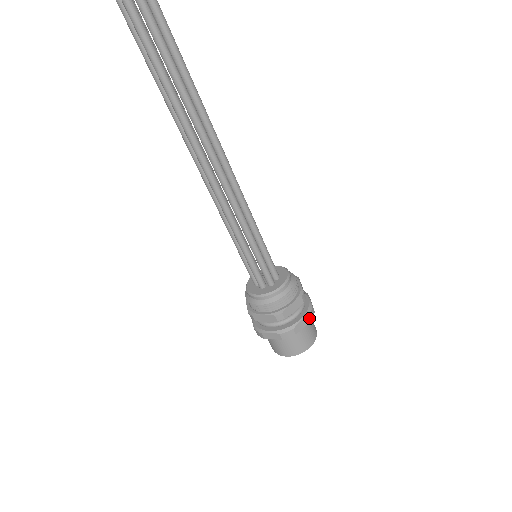
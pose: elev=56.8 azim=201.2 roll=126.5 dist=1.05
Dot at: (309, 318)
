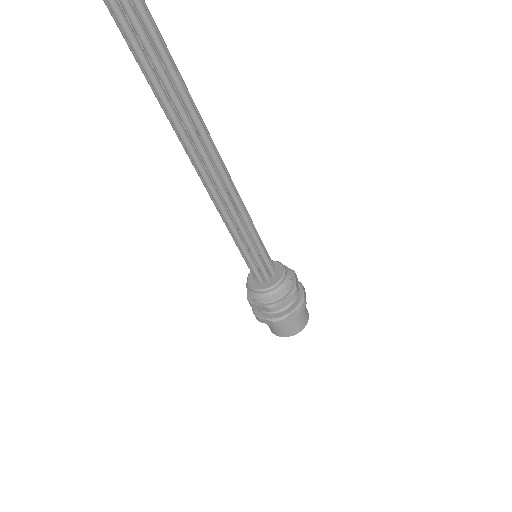
Dot at: (300, 310)
